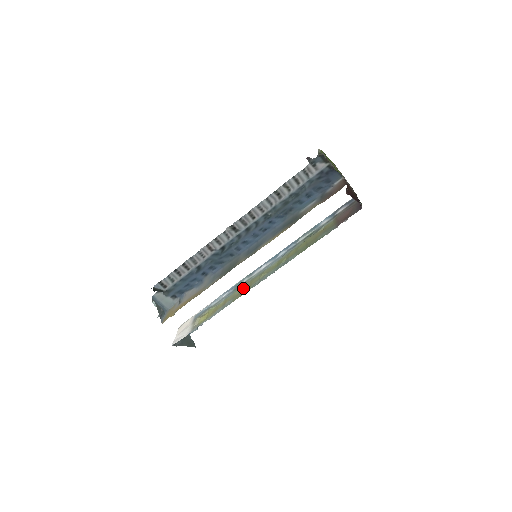
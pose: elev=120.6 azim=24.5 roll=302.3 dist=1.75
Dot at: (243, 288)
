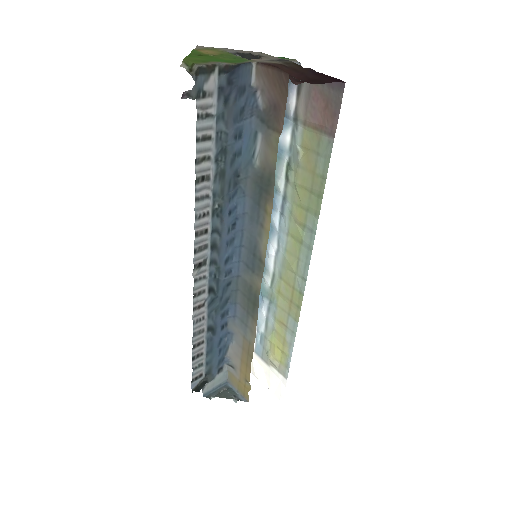
Dot at: (285, 296)
